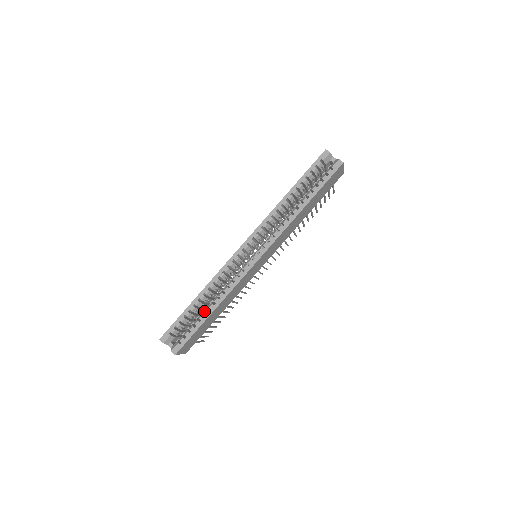
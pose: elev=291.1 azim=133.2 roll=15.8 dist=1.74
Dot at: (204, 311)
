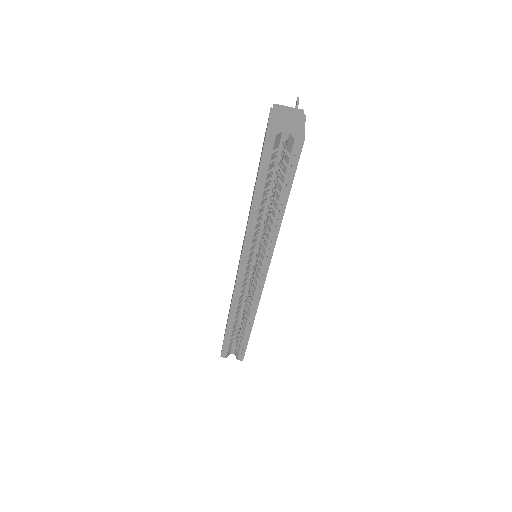
Dot at: (243, 329)
